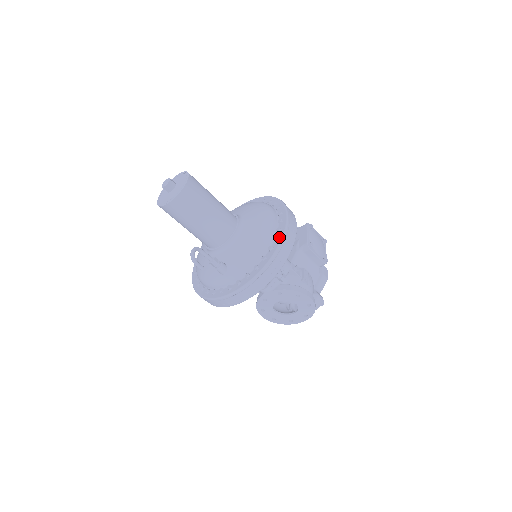
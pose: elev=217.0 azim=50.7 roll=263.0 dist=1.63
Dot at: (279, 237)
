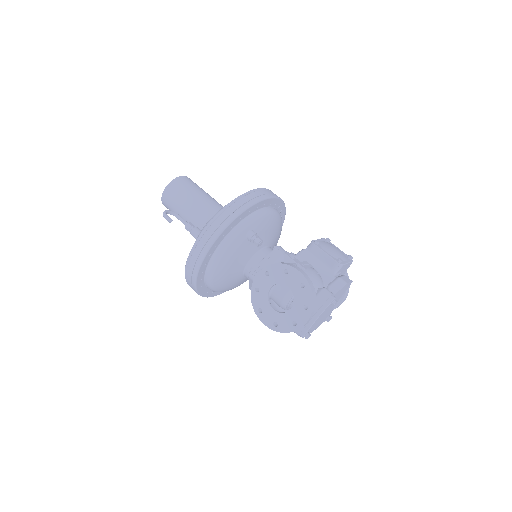
Dot at: occluded
